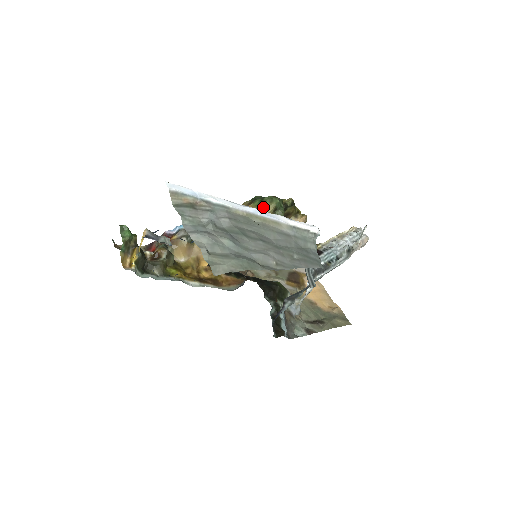
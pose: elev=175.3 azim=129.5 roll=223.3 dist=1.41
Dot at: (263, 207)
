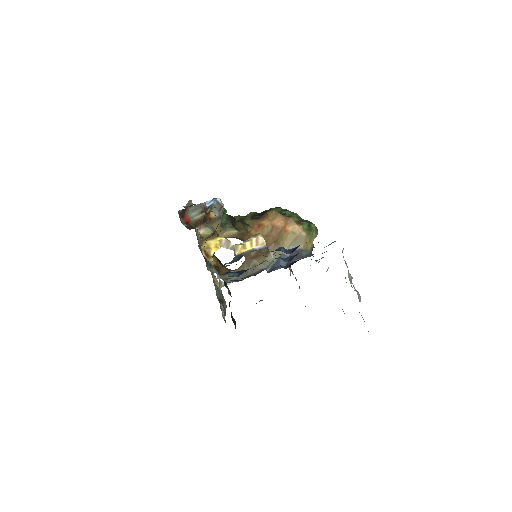
Dot at: (312, 235)
